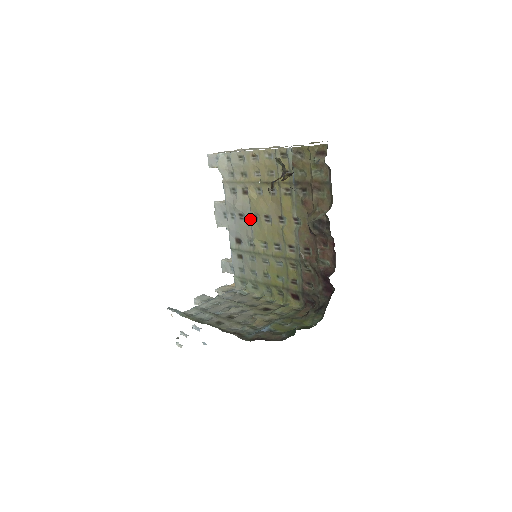
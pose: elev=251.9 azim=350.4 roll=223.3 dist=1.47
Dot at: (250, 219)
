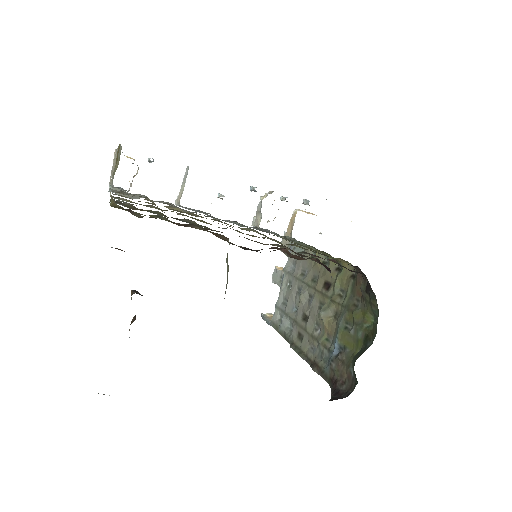
Dot at: occluded
